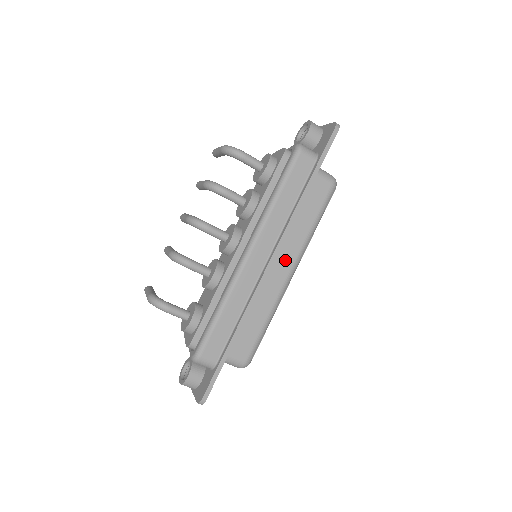
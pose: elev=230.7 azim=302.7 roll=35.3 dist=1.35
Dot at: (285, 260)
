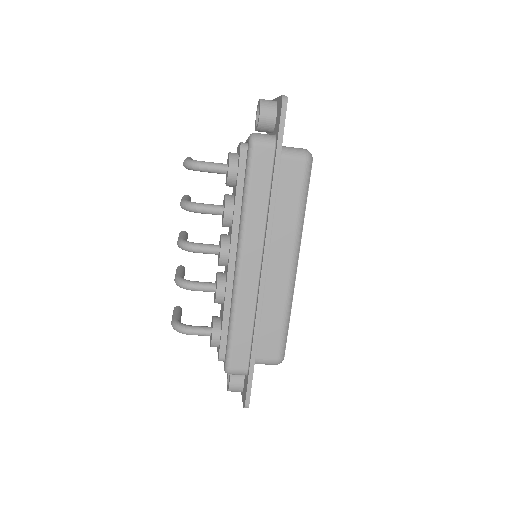
Dot at: (282, 255)
